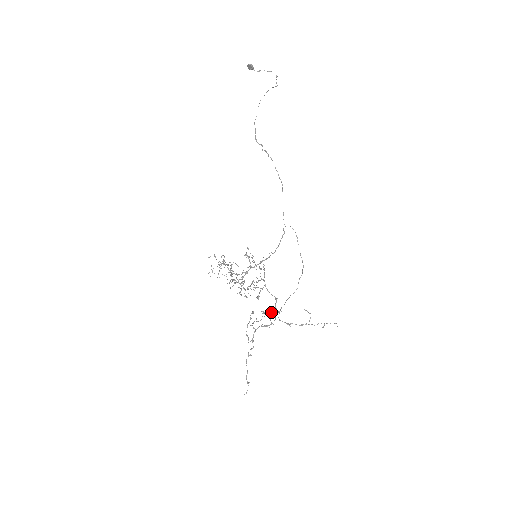
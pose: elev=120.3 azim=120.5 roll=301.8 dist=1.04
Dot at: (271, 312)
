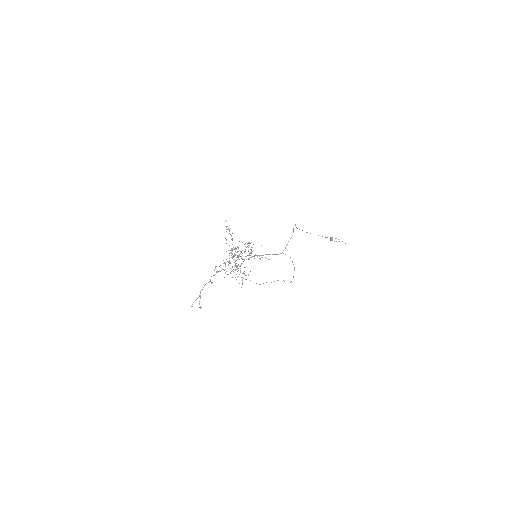
Dot at: (238, 257)
